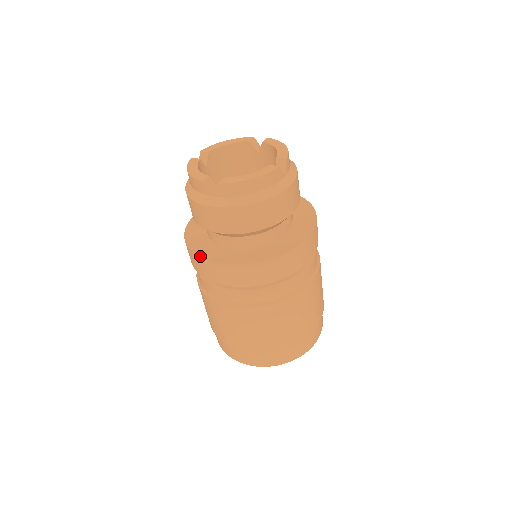
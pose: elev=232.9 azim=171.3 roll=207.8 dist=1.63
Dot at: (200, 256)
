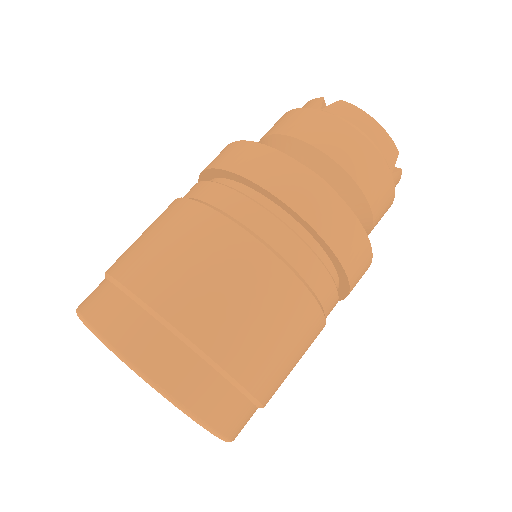
Dot at: (241, 141)
